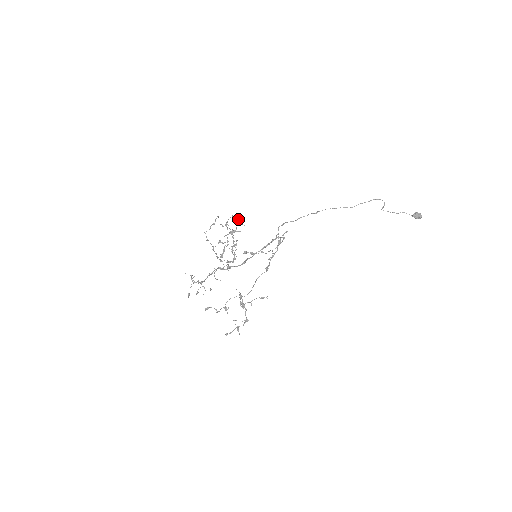
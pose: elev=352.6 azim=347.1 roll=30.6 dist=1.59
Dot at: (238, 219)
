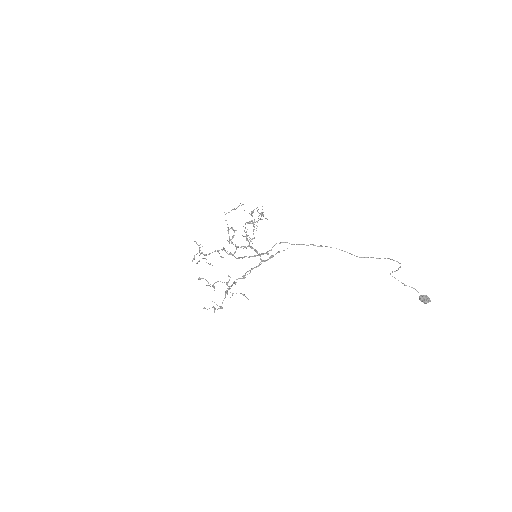
Dot at: (262, 213)
